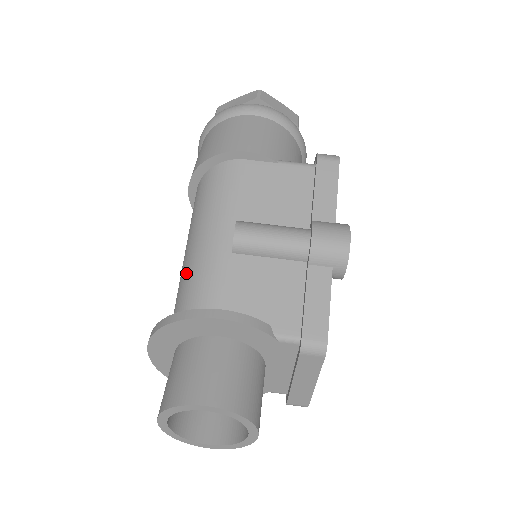
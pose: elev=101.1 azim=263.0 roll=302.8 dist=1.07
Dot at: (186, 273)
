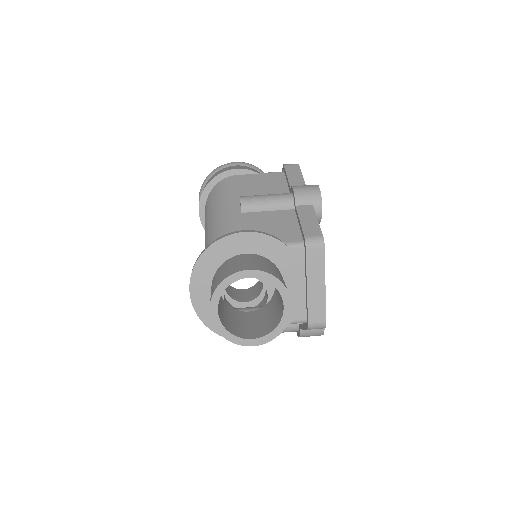
Dot at: (210, 237)
